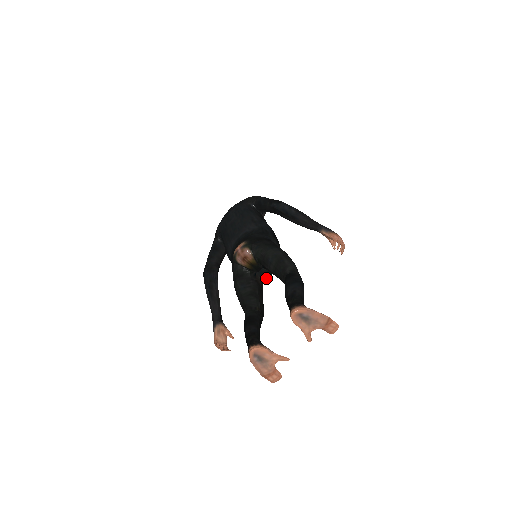
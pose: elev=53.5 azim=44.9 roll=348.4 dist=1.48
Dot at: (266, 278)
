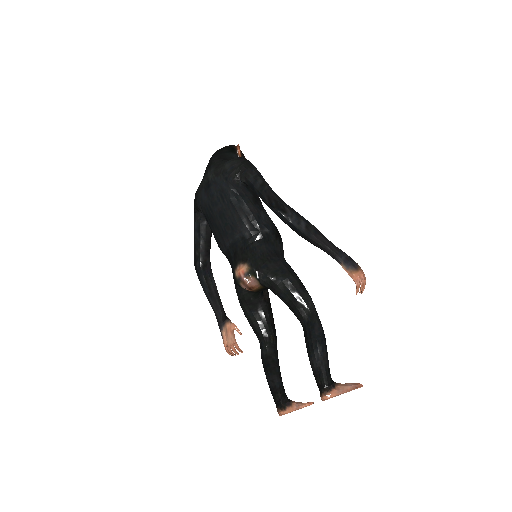
Dot at: occluded
